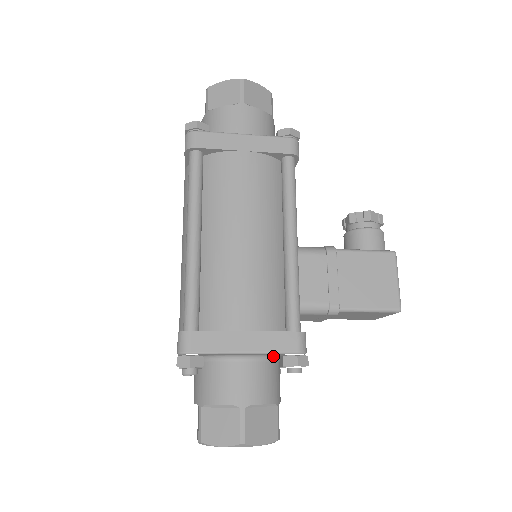
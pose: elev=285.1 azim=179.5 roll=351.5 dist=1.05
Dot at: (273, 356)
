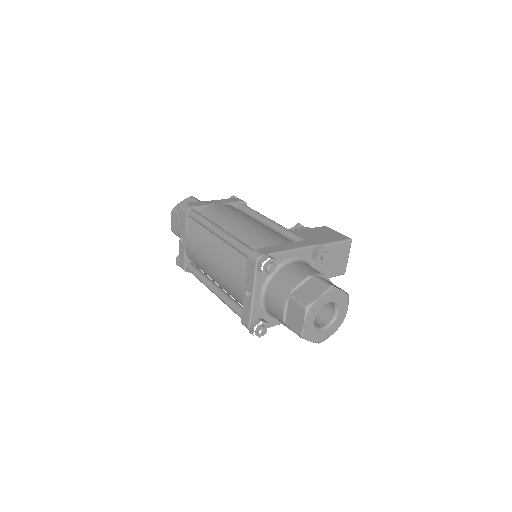
Dot at: (308, 263)
